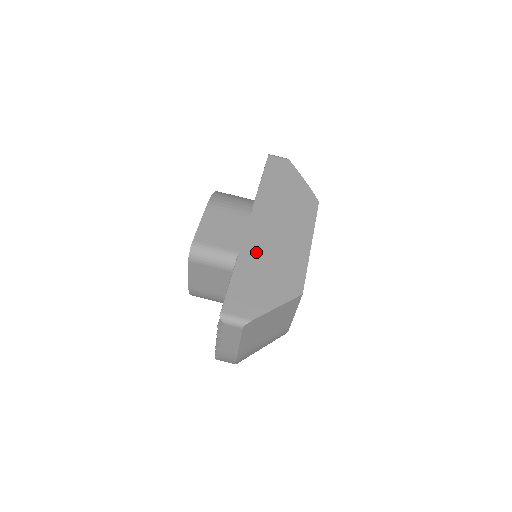
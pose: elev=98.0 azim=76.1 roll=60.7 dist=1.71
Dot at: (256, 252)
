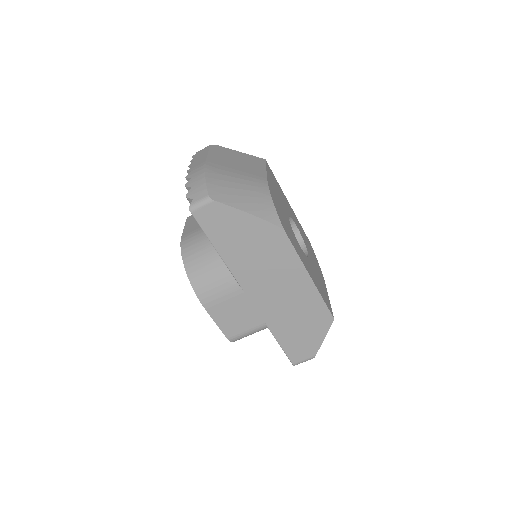
Dot at: (276, 315)
